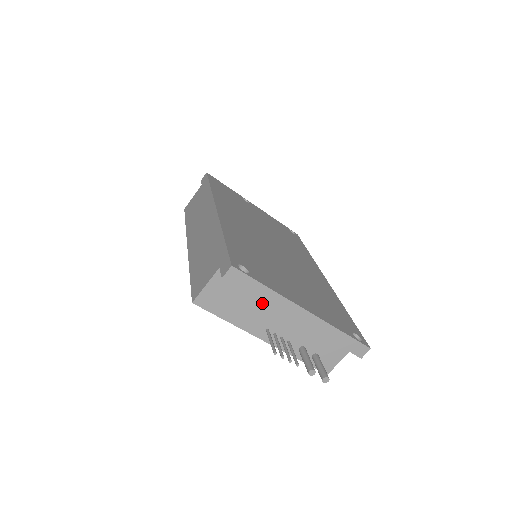
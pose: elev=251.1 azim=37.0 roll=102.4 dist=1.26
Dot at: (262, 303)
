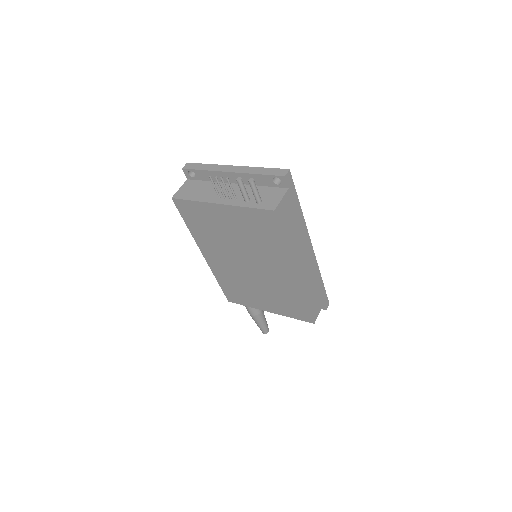
Dot at: occluded
